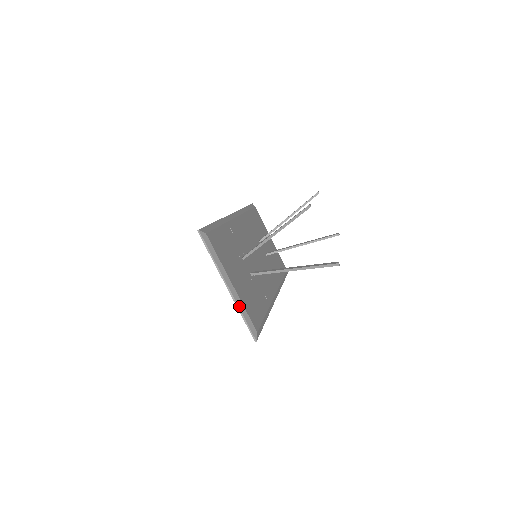
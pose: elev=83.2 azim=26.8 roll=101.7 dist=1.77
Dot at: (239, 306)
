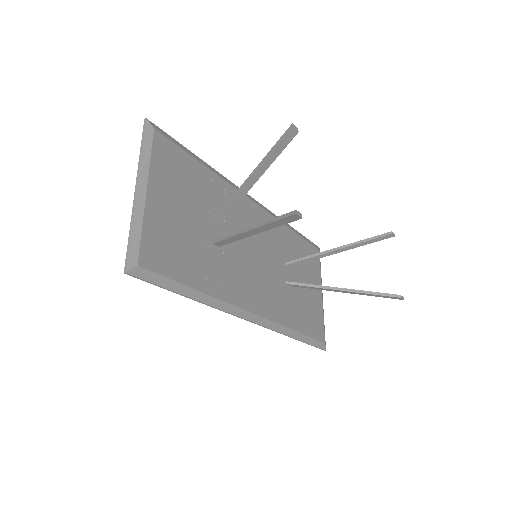
Dot at: (135, 218)
